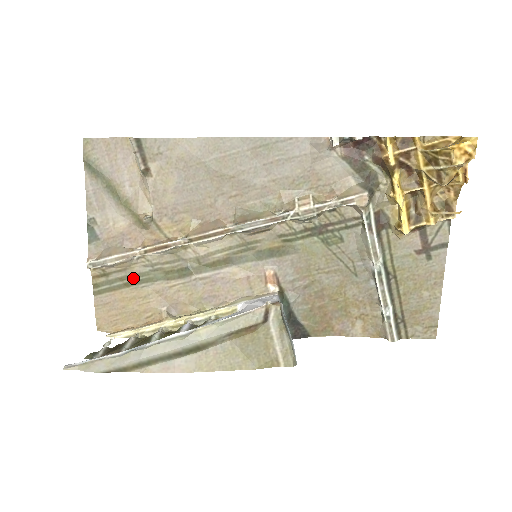
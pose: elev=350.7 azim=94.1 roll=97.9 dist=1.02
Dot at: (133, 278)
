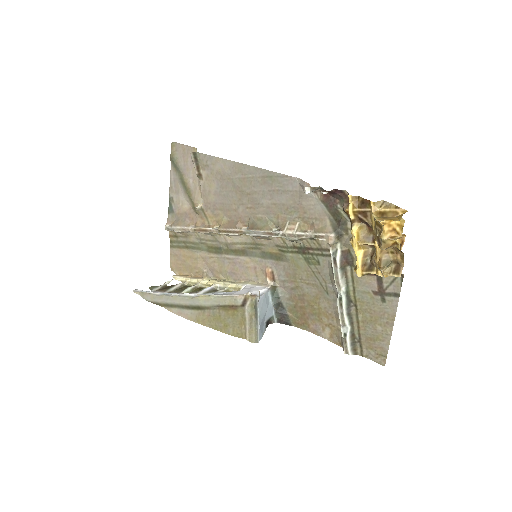
Dot at: (190, 244)
